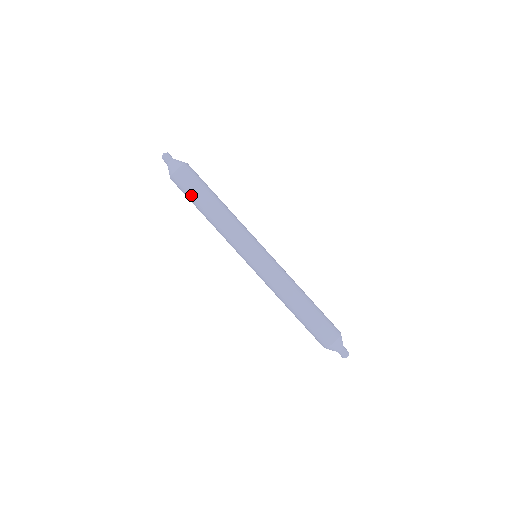
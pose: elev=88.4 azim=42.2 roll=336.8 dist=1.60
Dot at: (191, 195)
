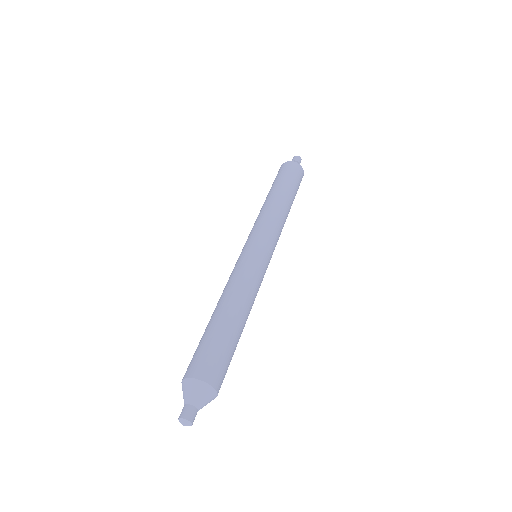
Dot at: (278, 179)
